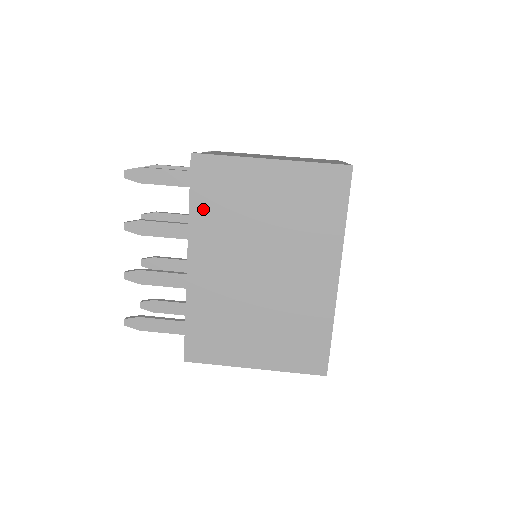
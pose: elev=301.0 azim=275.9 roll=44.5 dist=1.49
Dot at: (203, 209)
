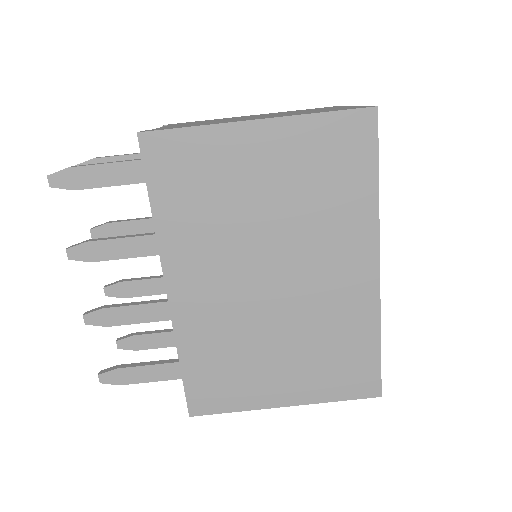
Dot at: (172, 211)
